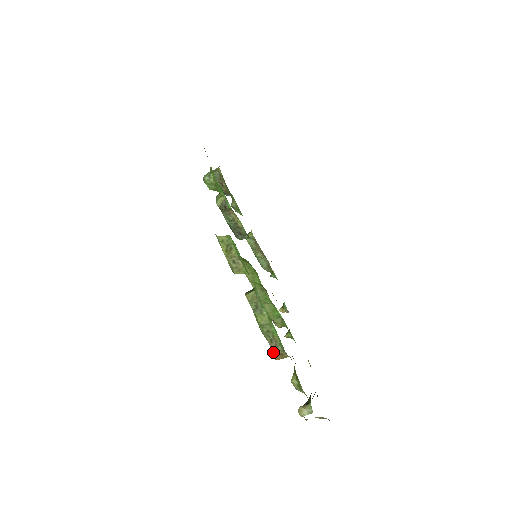
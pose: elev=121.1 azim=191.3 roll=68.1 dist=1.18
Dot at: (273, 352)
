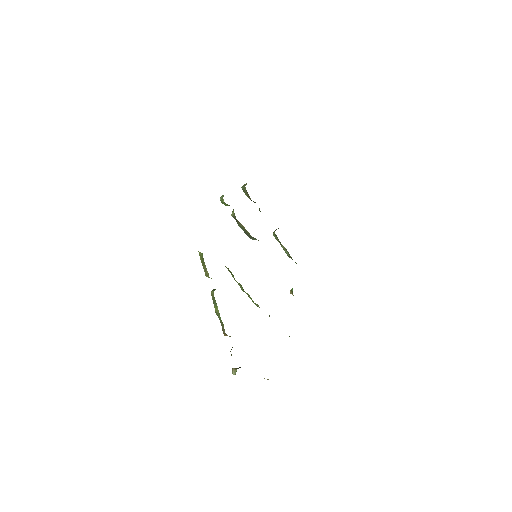
Dot at: (222, 330)
